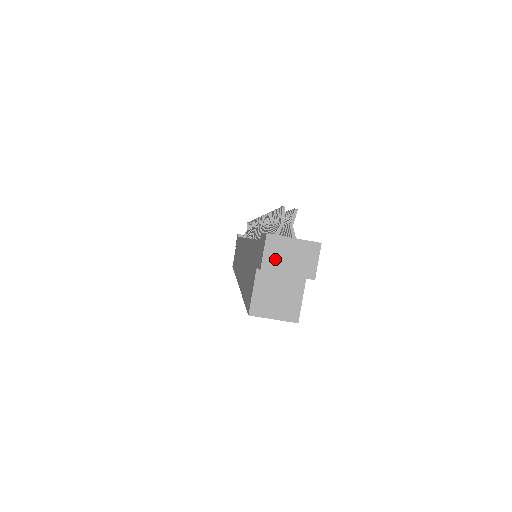
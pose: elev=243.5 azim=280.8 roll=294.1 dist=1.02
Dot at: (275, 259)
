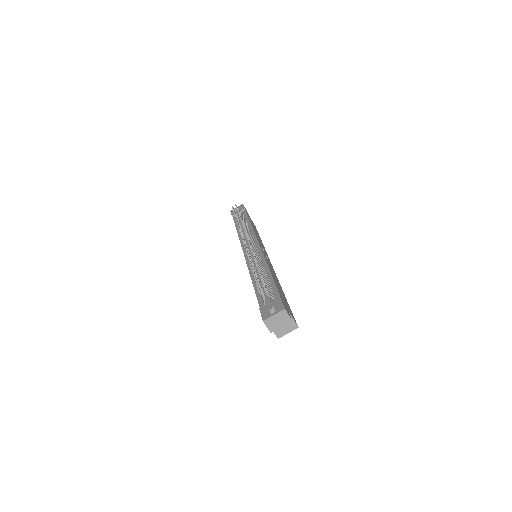
Dot at: (273, 326)
